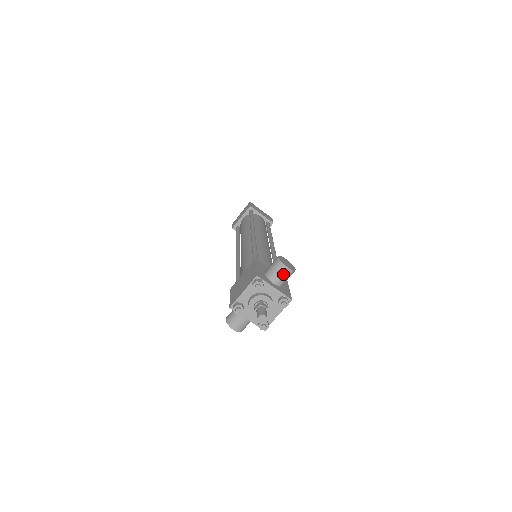
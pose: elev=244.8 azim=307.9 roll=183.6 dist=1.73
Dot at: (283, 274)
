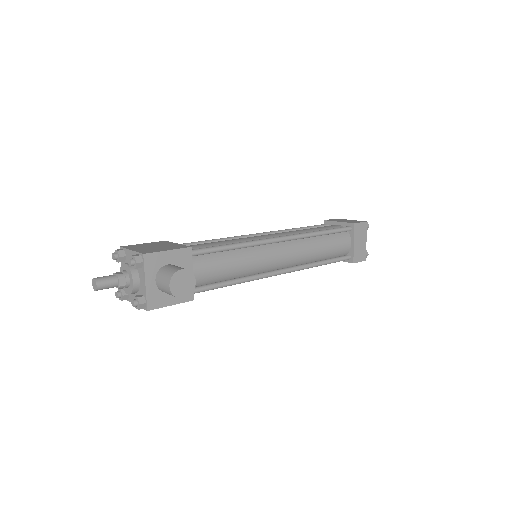
Dot at: (164, 285)
